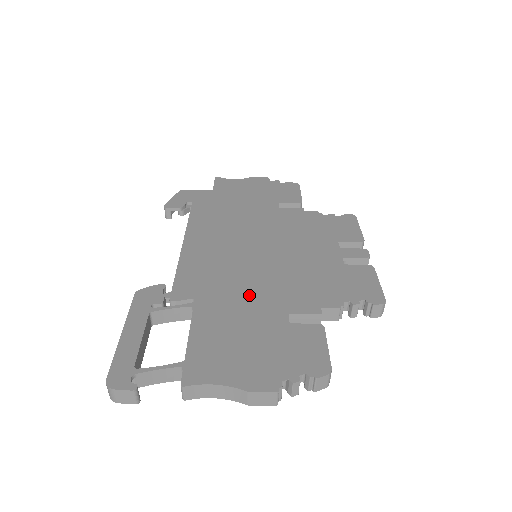
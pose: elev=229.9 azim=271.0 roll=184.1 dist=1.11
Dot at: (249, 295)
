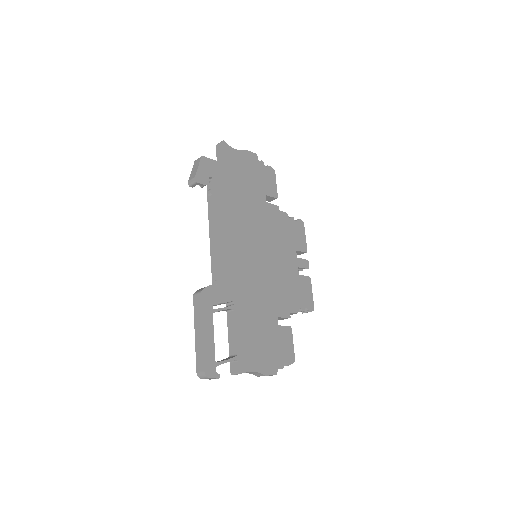
Dot at: (259, 300)
